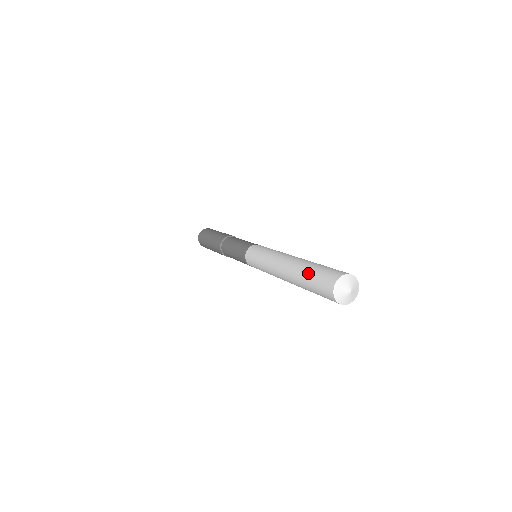
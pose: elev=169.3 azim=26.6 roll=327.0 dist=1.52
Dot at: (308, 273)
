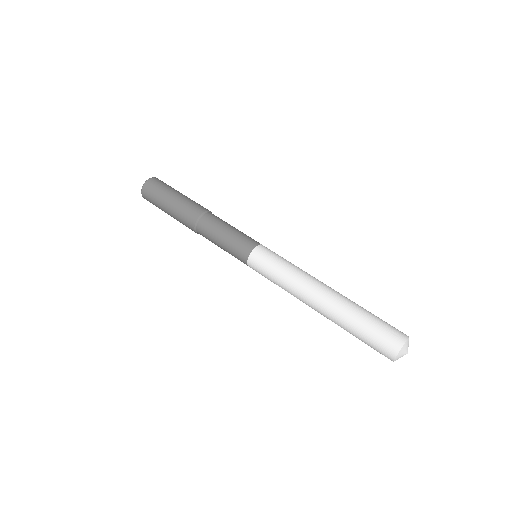
Dot at: occluded
